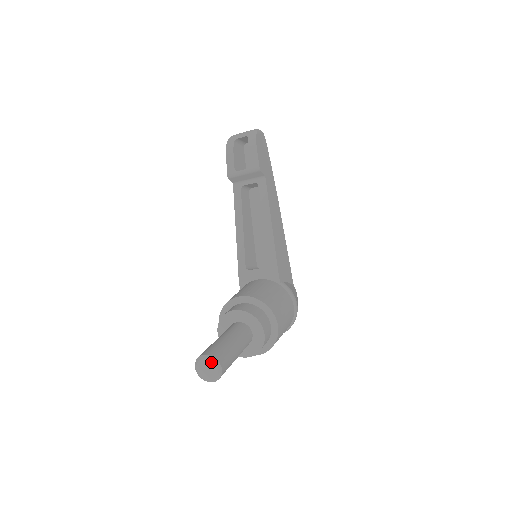
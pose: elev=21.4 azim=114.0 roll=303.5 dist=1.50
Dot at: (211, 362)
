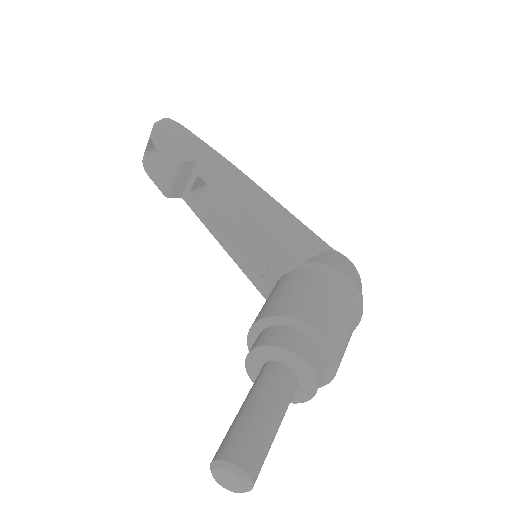
Dot at: (222, 469)
